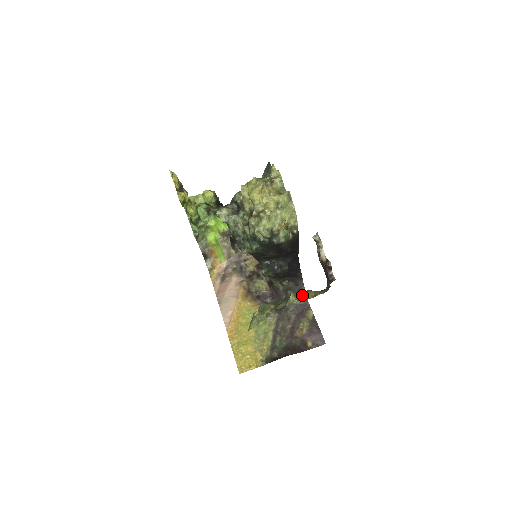
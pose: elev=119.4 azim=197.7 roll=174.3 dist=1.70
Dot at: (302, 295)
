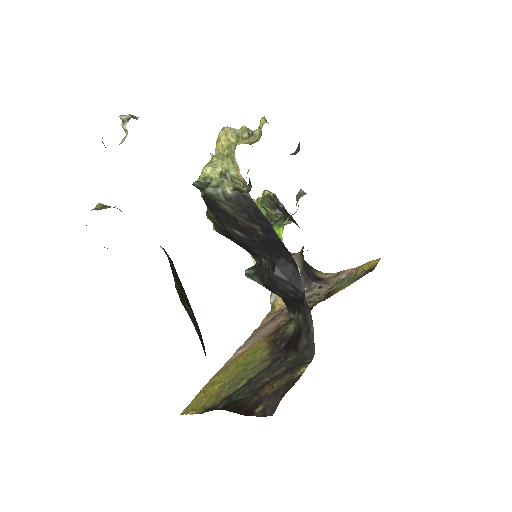
Dot at: (108, 207)
